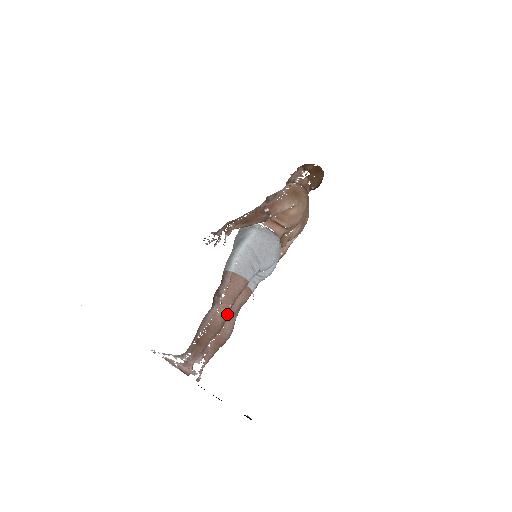
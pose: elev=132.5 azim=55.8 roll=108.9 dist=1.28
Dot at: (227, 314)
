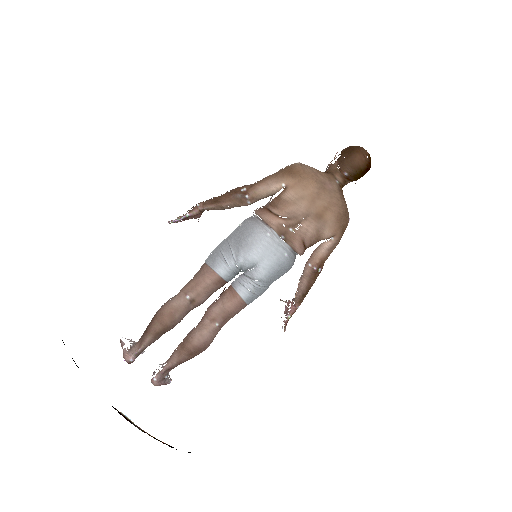
Dot at: (181, 305)
